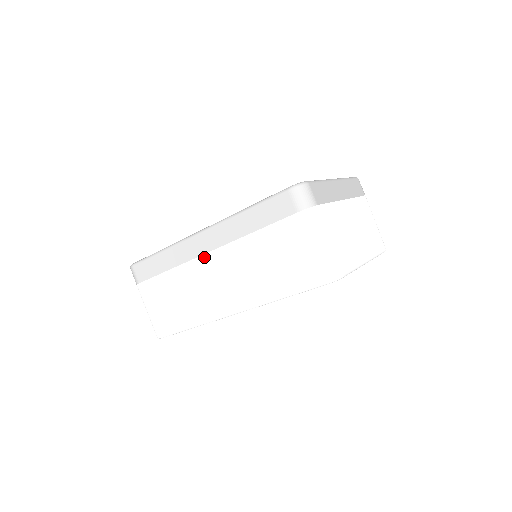
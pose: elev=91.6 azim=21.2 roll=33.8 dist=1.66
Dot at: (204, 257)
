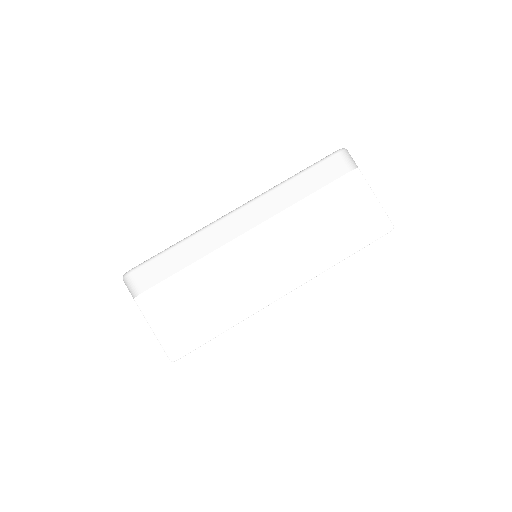
Dot at: (245, 236)
